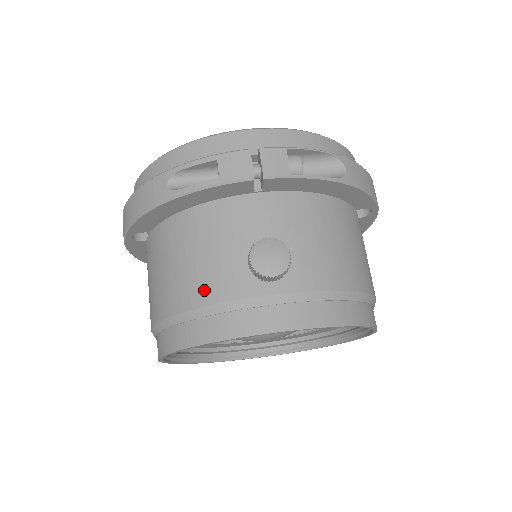
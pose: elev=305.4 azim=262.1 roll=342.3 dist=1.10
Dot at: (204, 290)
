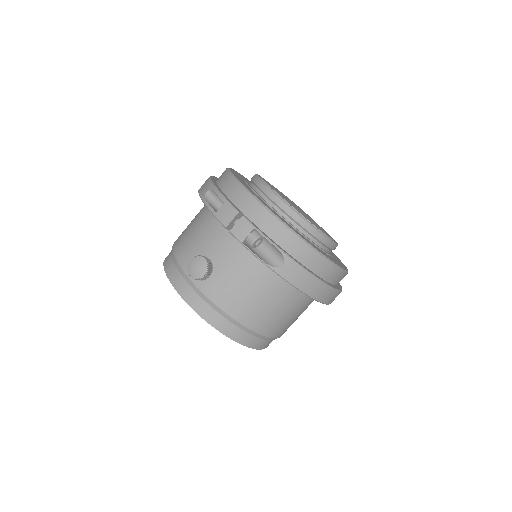
Dot at: (181, 251)
